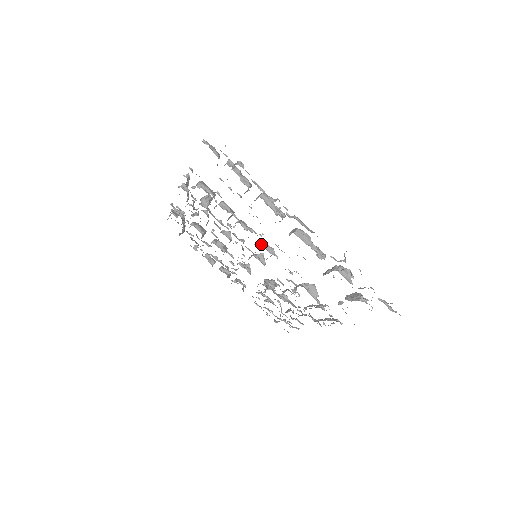
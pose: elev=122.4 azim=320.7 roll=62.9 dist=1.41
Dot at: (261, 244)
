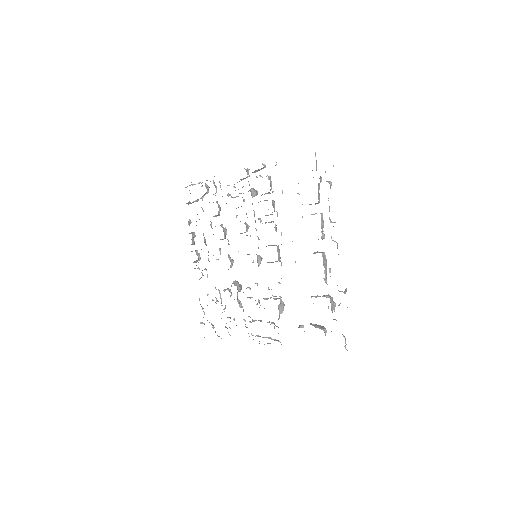
Dot at: (277, 248)
